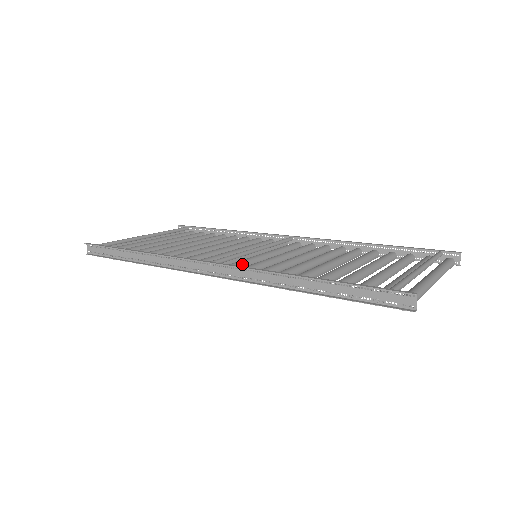
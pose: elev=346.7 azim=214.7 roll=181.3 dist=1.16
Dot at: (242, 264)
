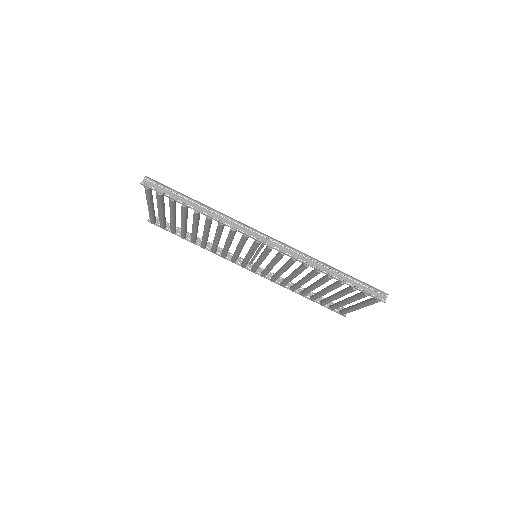
Dot at: occluded
